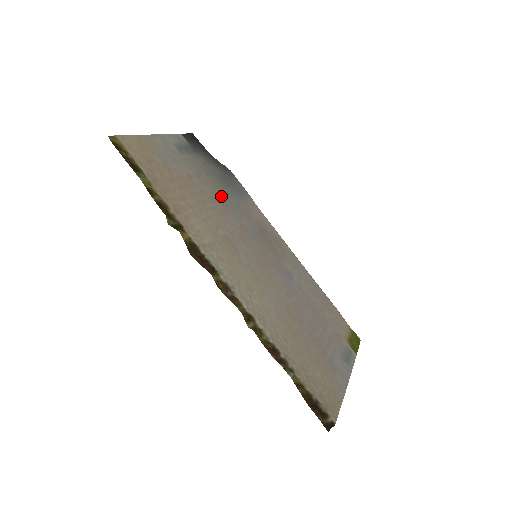
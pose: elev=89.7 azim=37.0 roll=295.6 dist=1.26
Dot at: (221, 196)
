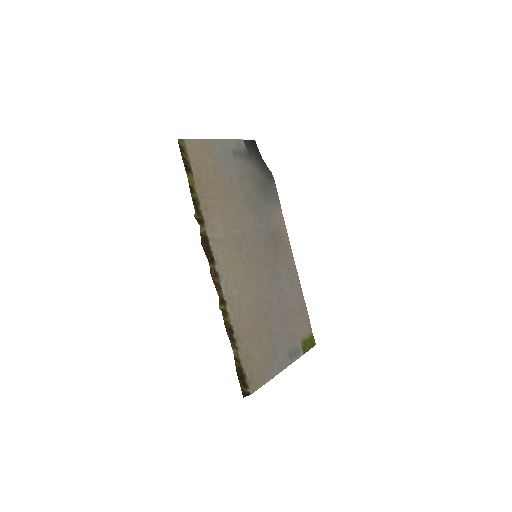
Dot at: (252, 200)
